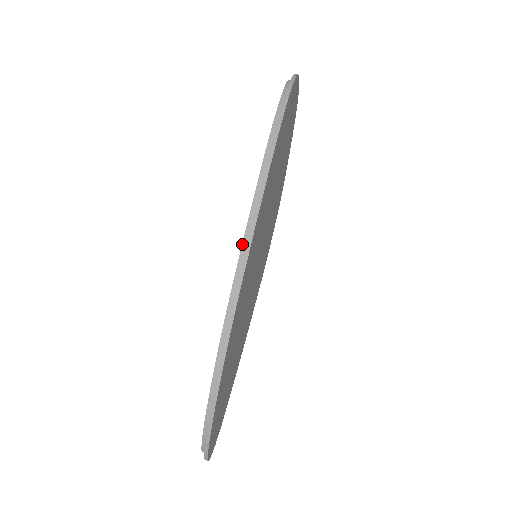
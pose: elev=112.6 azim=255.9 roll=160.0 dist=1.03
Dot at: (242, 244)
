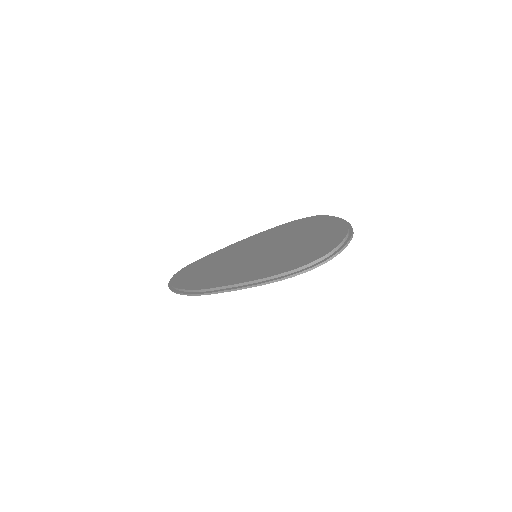
Dot at: (225, 286)
